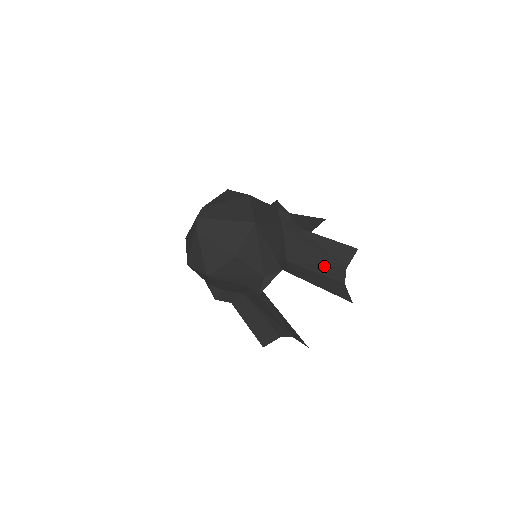
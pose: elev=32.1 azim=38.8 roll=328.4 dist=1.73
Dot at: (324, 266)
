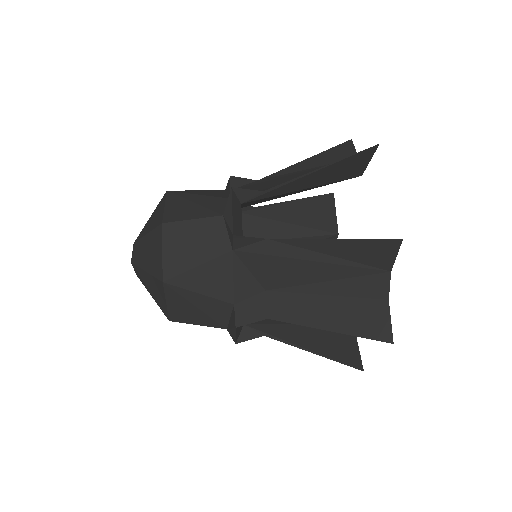
Dot at: (339, 279)
